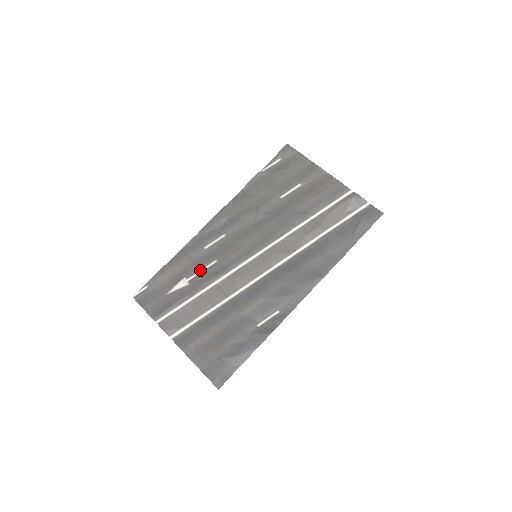
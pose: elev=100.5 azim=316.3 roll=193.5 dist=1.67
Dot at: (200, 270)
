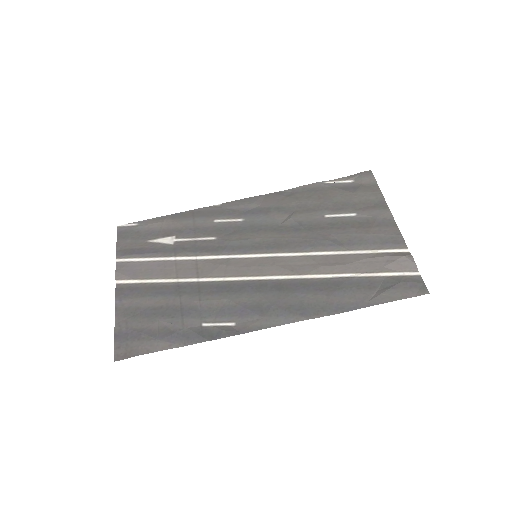
Dot at: (194, 238)
